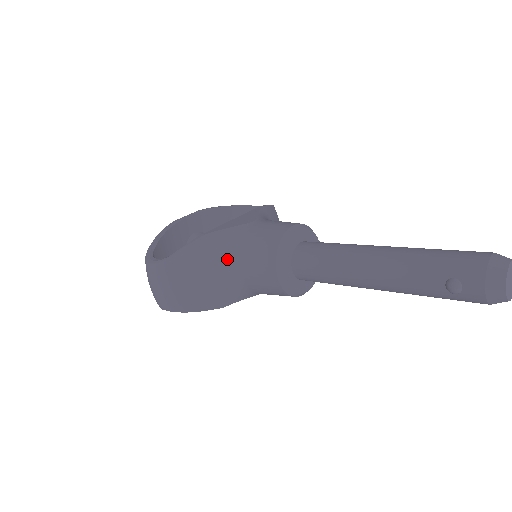
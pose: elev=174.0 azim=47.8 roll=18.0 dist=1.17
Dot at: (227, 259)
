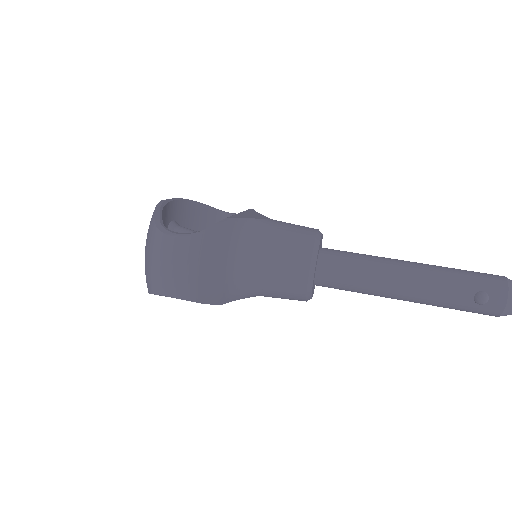
Dot at: (249, 250)
